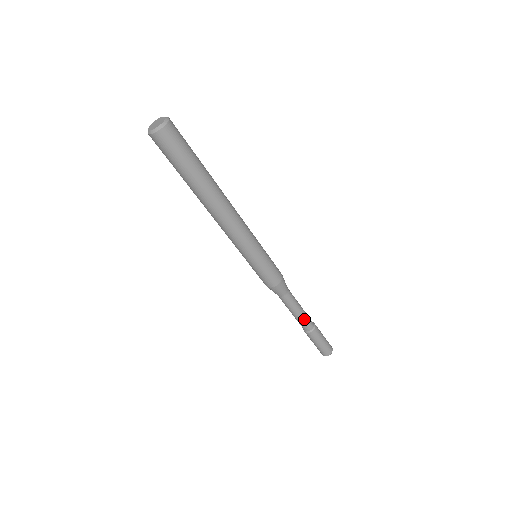
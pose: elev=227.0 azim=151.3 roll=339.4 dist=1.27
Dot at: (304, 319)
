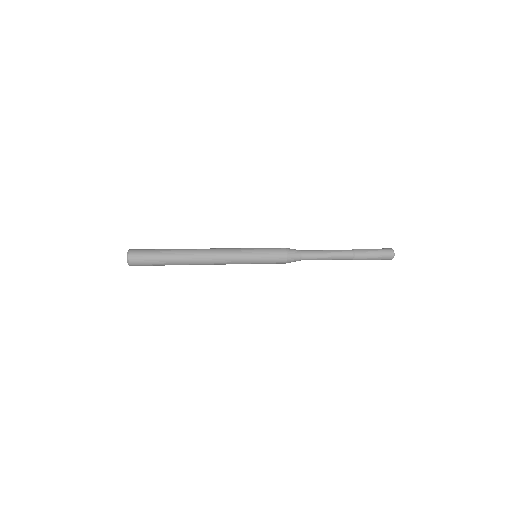
Dot at: (337, 259)
